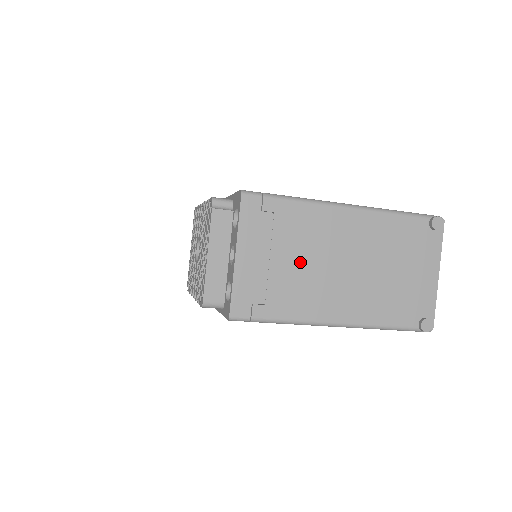
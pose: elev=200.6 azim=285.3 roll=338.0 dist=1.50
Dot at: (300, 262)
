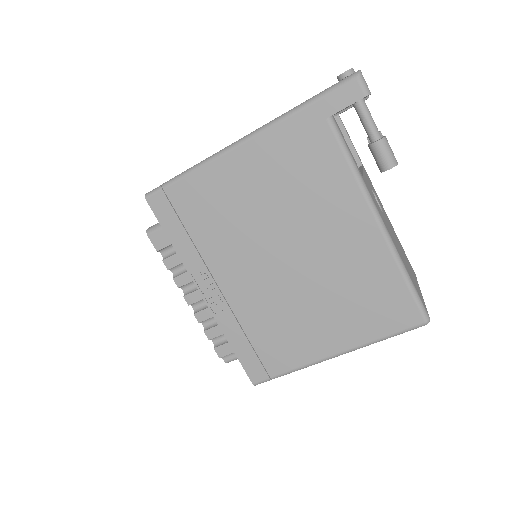
Dot at: occluded
